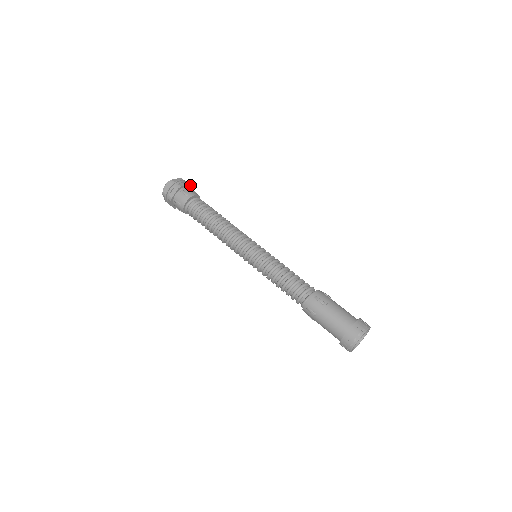
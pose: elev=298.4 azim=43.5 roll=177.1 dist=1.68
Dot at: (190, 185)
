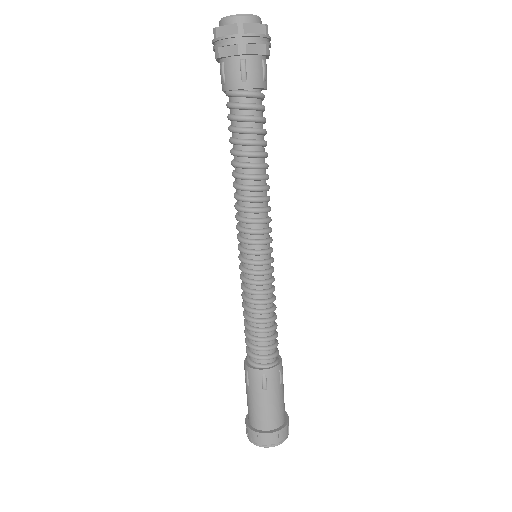
Dot at: (269, 54)
